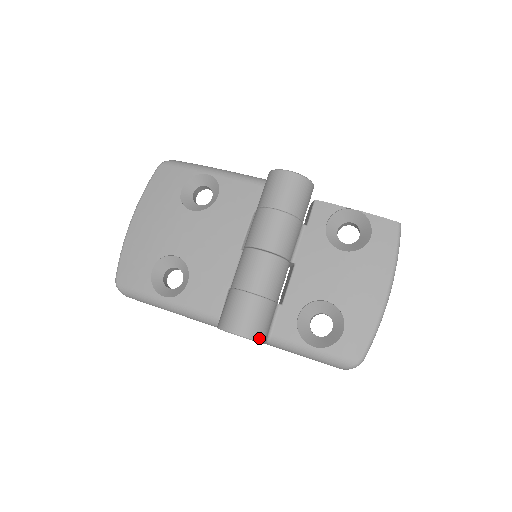
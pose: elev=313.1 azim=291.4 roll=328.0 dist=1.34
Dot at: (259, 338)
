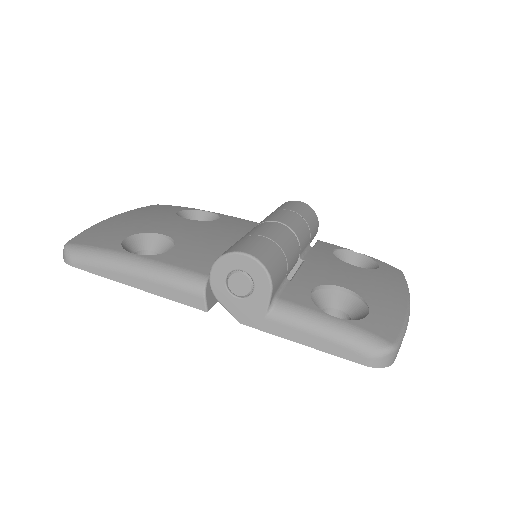
Dot at: (271, 275)
